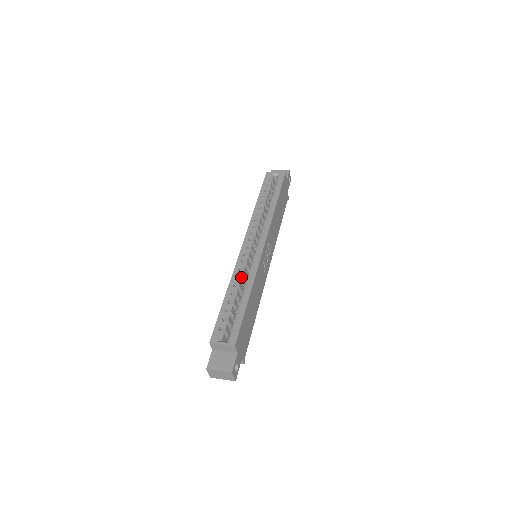
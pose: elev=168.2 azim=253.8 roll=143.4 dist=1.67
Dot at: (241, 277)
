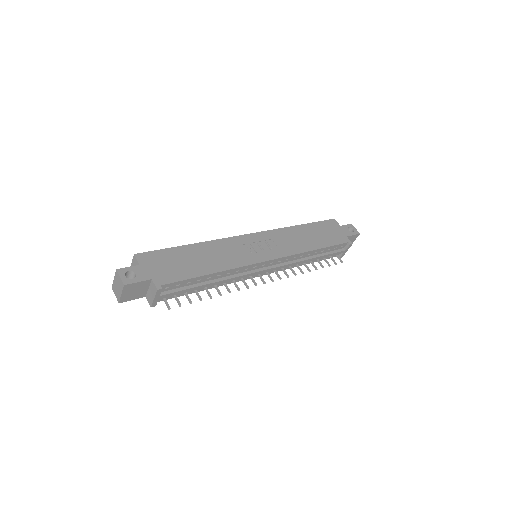
Dot at: occluded
